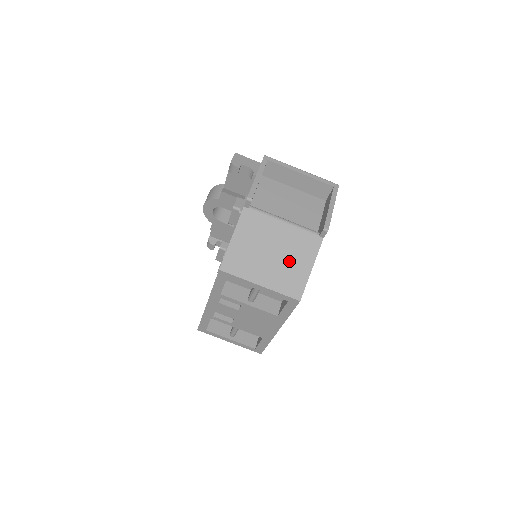
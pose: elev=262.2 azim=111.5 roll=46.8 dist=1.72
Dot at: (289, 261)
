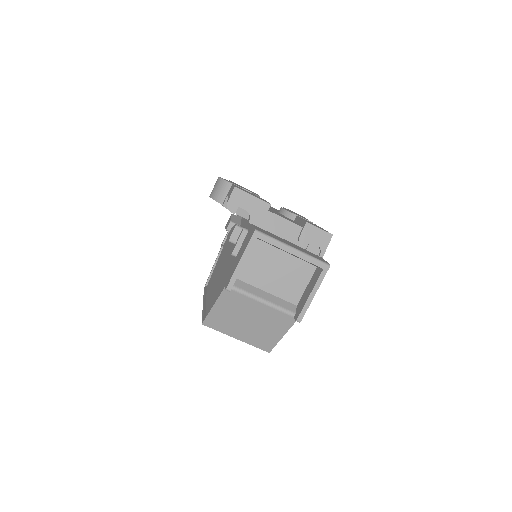
Dot at: (263, 329)
